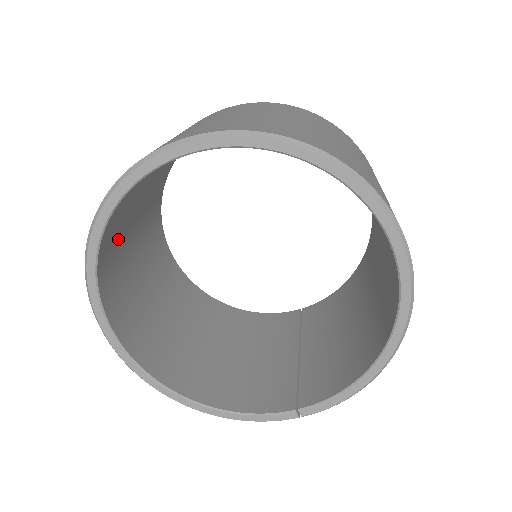
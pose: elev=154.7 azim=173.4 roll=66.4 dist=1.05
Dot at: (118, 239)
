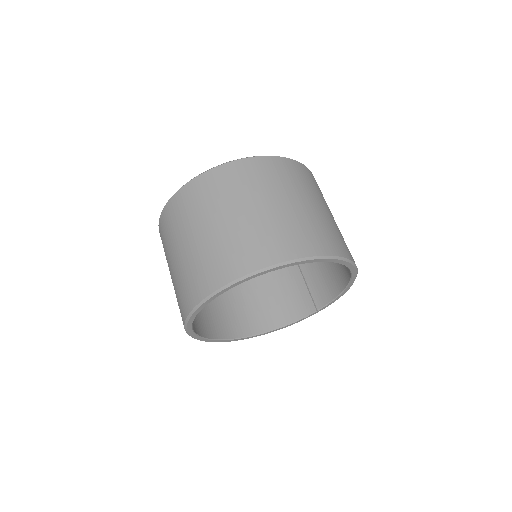
Dot at: occluded
